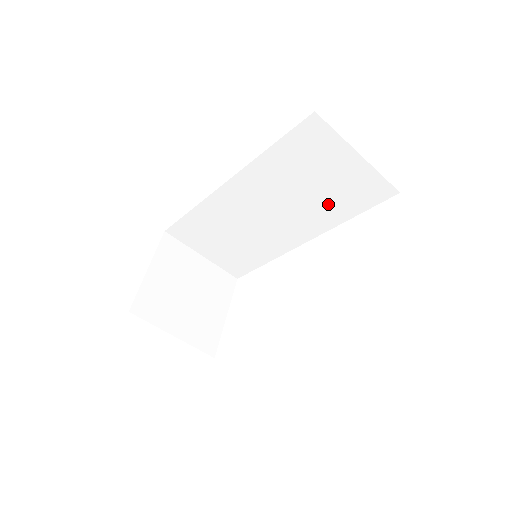
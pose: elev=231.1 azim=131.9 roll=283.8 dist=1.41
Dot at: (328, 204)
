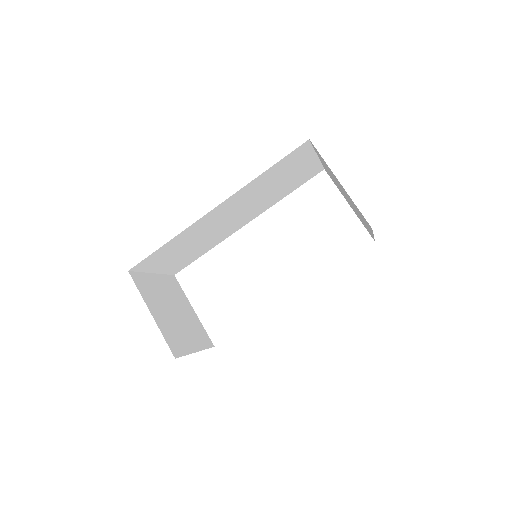
Dot at: (279, 193)
